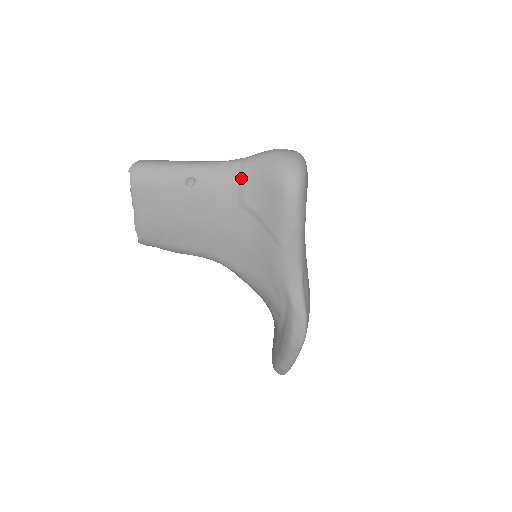
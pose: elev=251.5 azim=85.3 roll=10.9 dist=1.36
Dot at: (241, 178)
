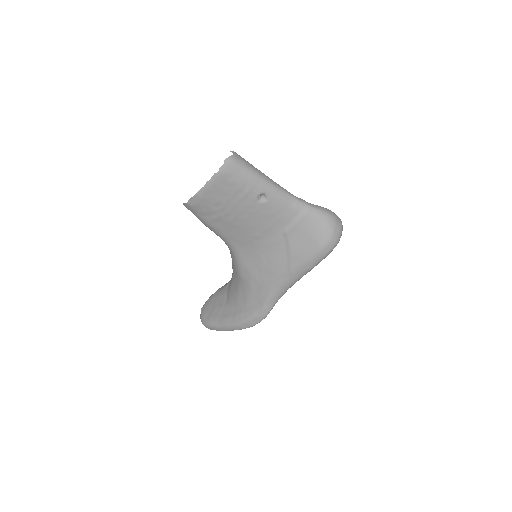
Dot at: (298, 217)
